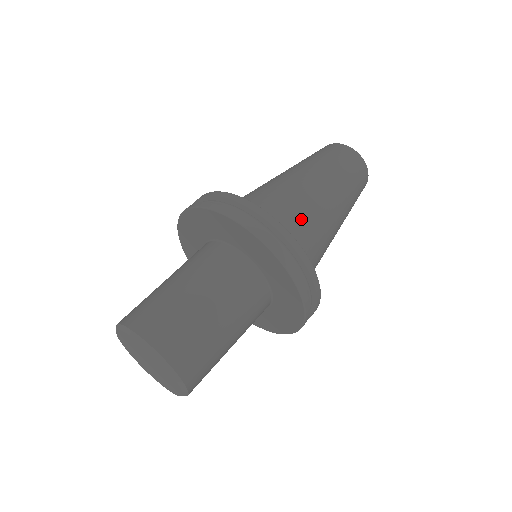
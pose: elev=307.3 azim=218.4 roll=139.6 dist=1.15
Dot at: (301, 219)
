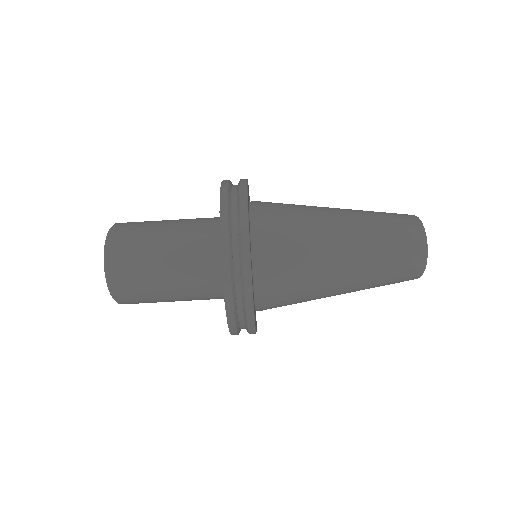
Dot at: occluded
